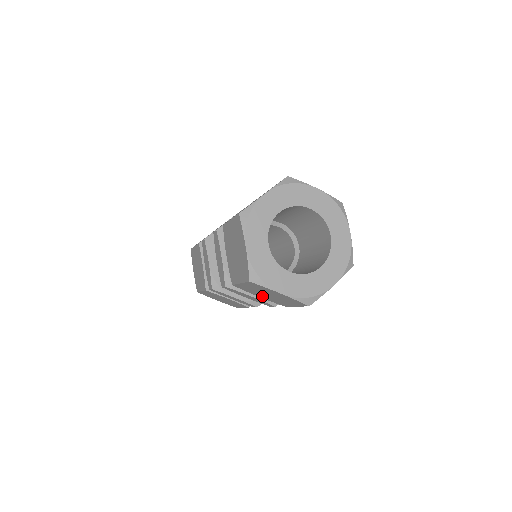
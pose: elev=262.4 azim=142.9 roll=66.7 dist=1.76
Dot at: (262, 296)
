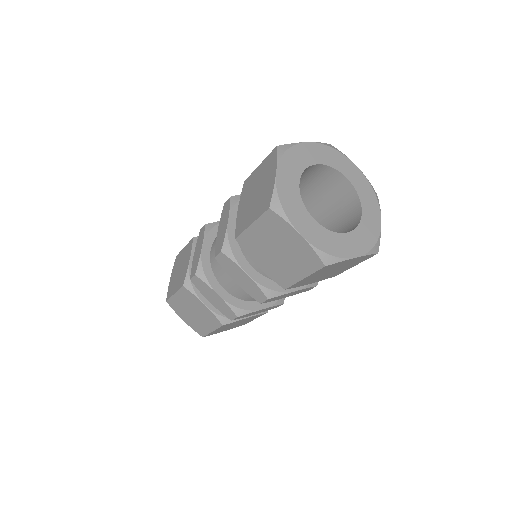
Dot at: (316, 280)
